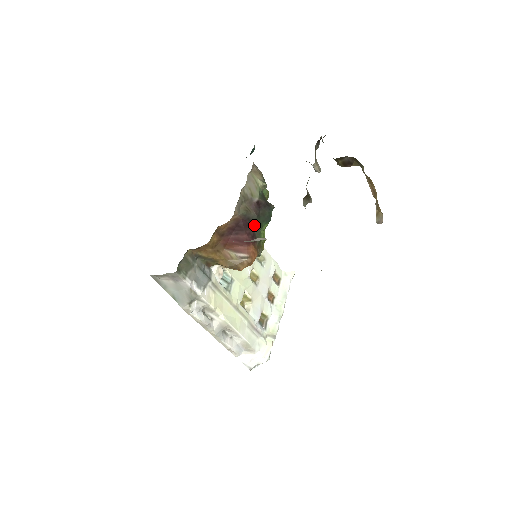
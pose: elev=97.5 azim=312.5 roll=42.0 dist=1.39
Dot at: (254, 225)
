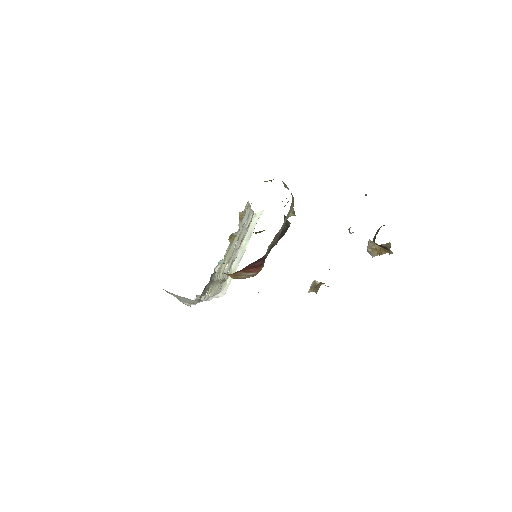
Dot at: (270, 249)
